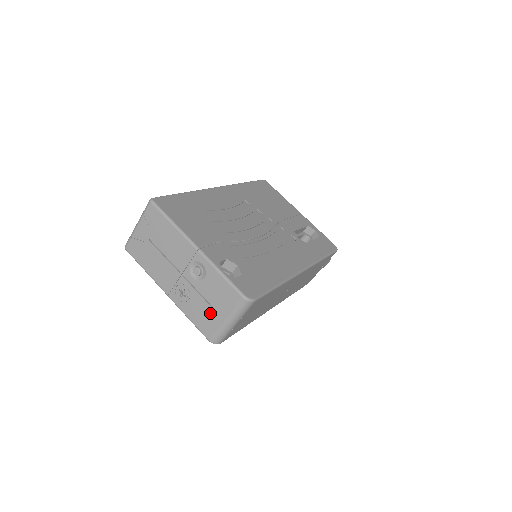
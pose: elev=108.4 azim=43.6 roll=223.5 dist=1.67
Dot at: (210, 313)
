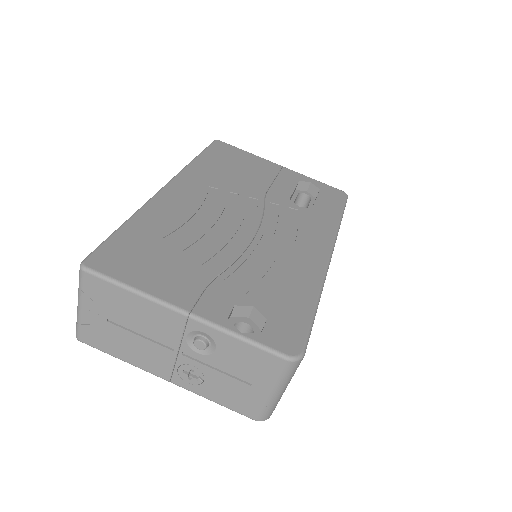
Dot at: (243, 389)
